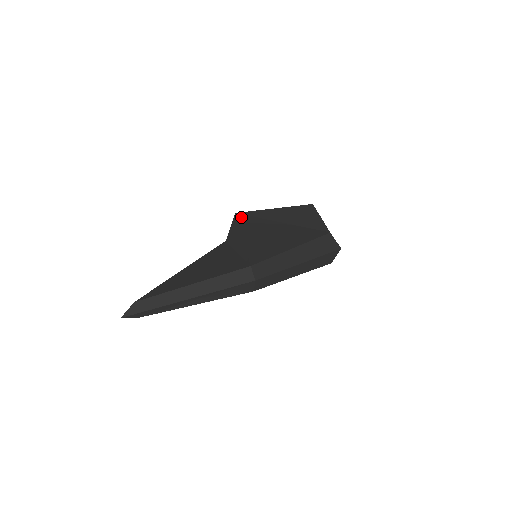
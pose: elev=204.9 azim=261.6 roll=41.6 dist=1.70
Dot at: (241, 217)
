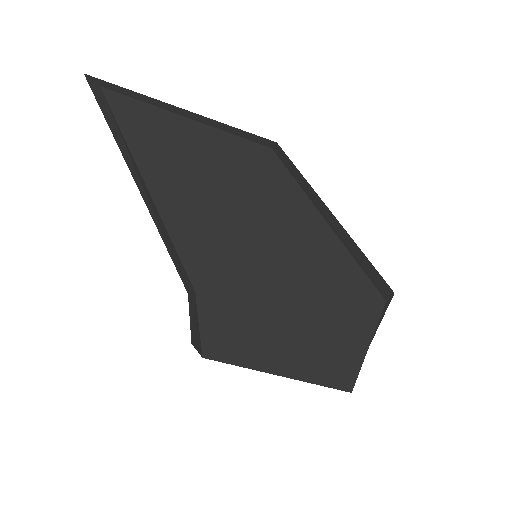
Dot at: occluded
